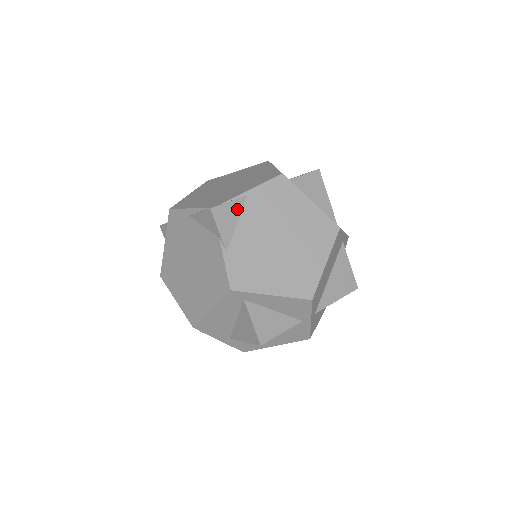
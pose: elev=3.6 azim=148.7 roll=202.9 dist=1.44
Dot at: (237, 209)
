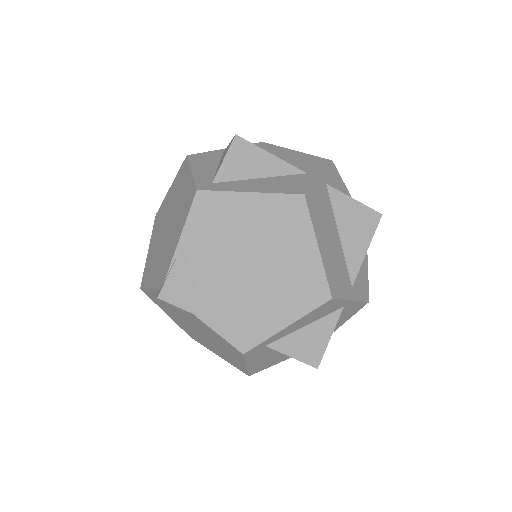
Dot at: (184, 271)
